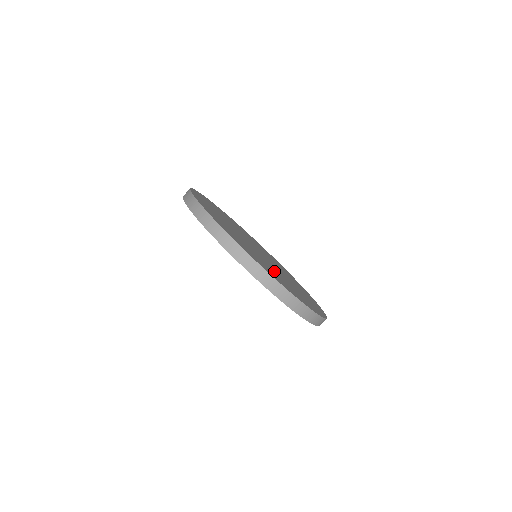
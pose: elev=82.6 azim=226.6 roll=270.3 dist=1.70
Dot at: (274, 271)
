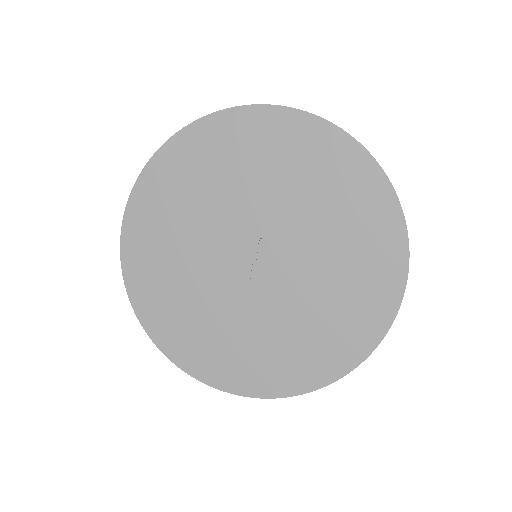
Dot at: occluded
